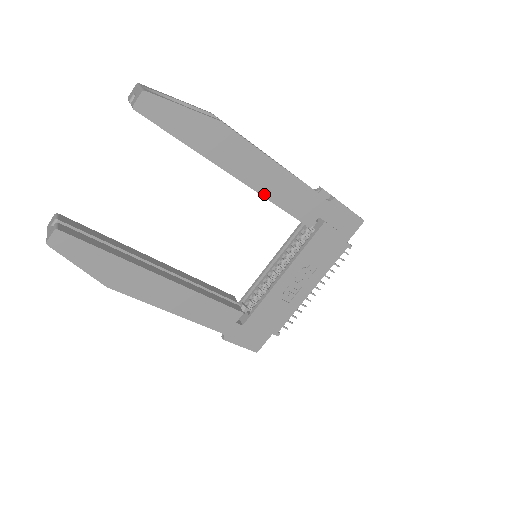
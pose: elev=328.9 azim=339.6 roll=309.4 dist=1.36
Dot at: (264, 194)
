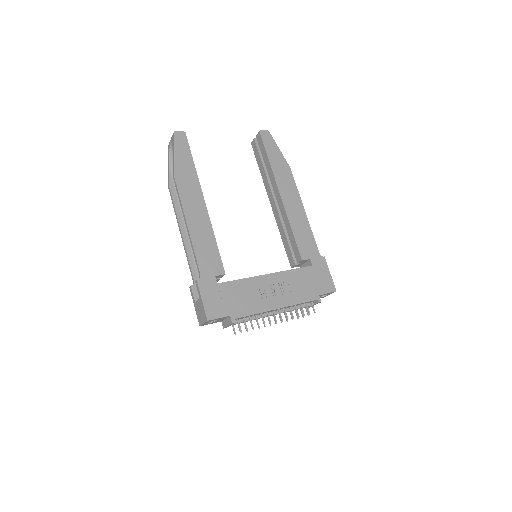
Dot at: (288, 215)
